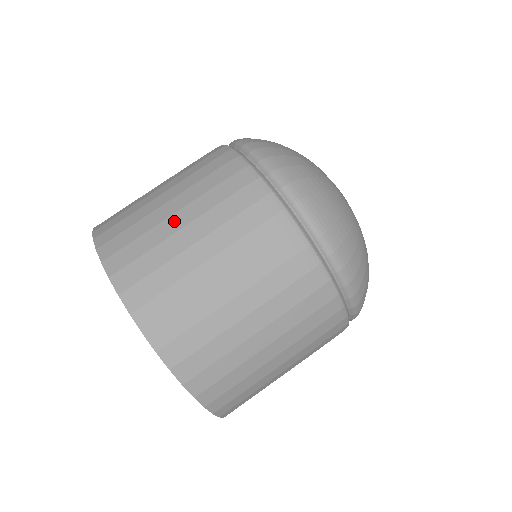
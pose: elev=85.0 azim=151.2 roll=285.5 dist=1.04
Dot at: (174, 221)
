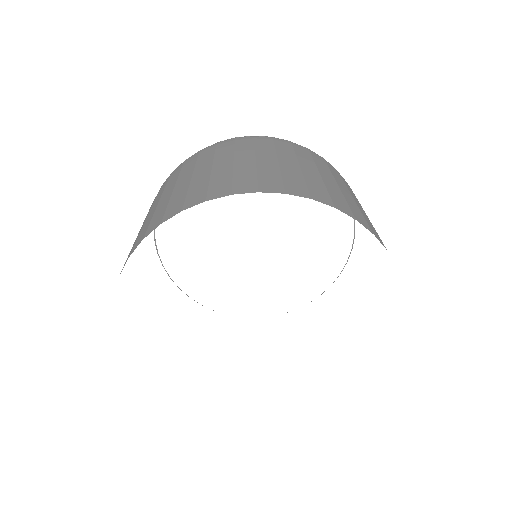
Dot at: (287, 163)
